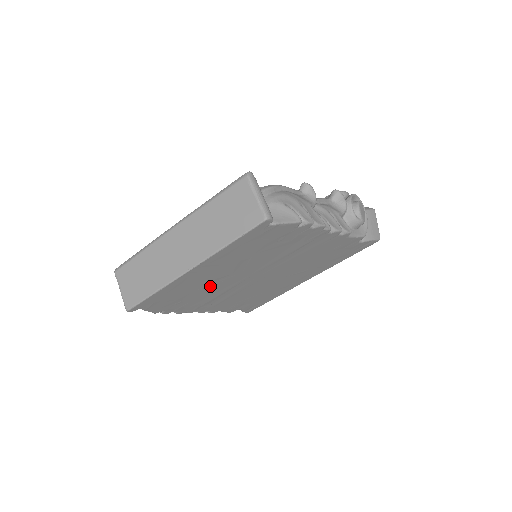
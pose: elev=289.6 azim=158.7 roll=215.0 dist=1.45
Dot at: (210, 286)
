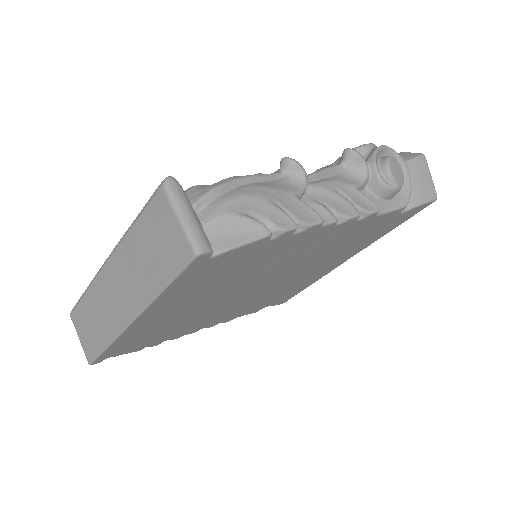
Dot at: (191, 315)
